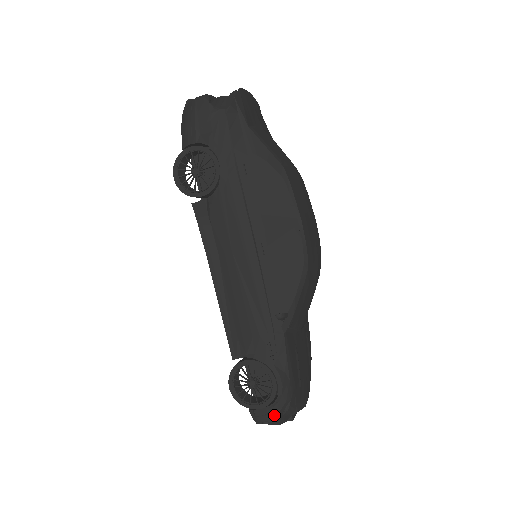
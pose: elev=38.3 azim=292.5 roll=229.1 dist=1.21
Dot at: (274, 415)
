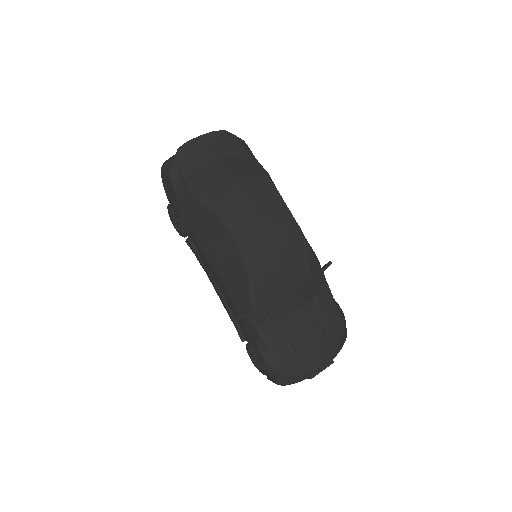
Dot at: (274, 380)
